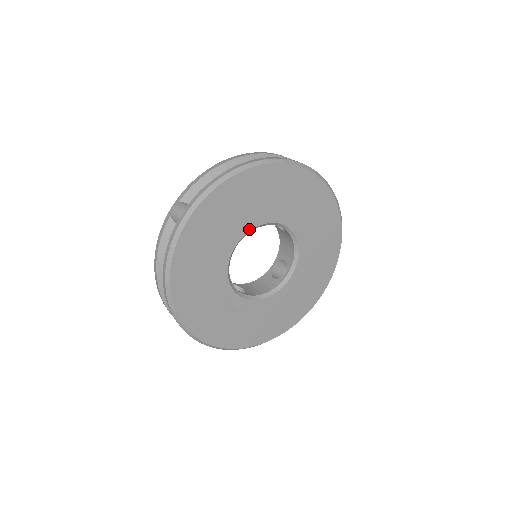
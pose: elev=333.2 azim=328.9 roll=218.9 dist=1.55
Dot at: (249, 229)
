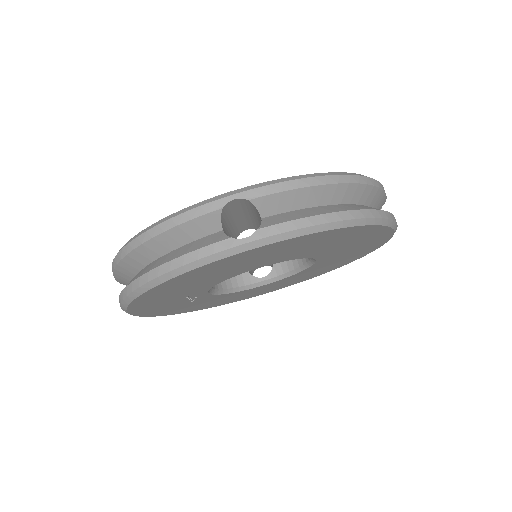
Dot at: (287, 260)
